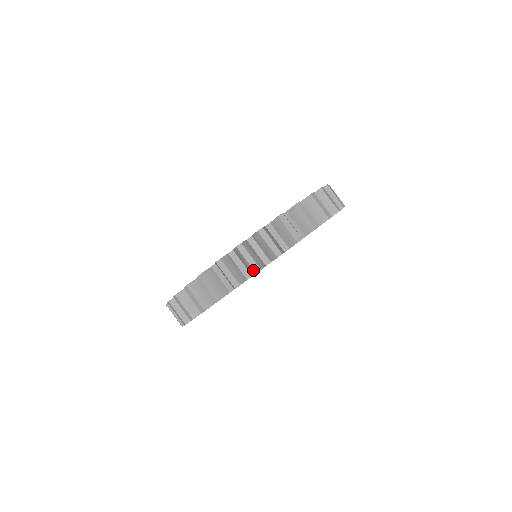
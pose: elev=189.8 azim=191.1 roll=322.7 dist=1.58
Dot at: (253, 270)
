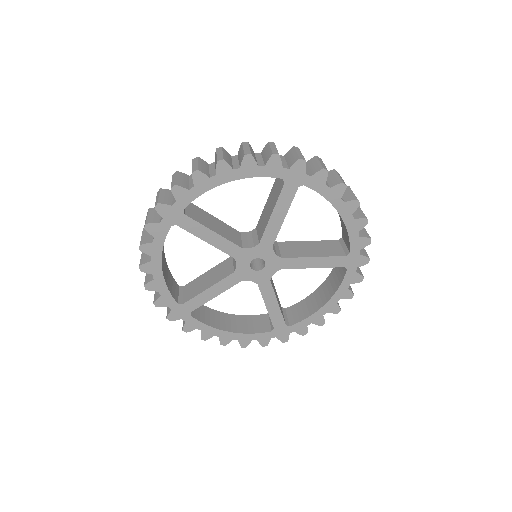
Dot at: (155, 206)
